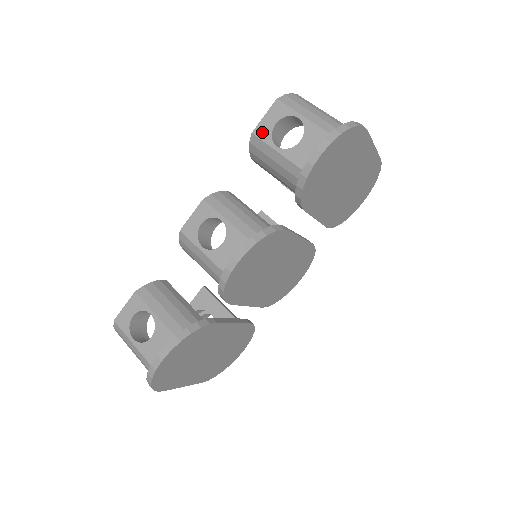
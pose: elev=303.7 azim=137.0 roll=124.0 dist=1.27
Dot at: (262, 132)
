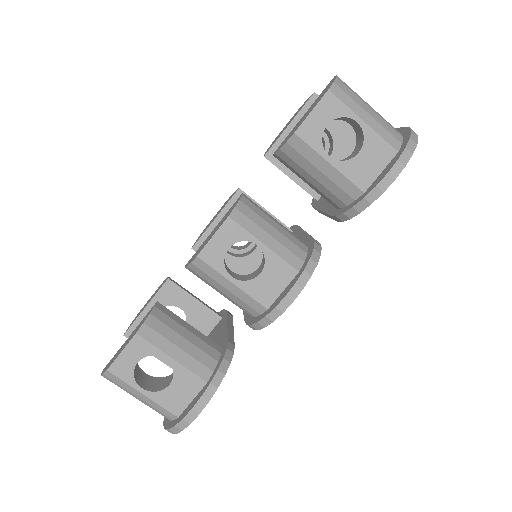
Dot at: (309, 134)
